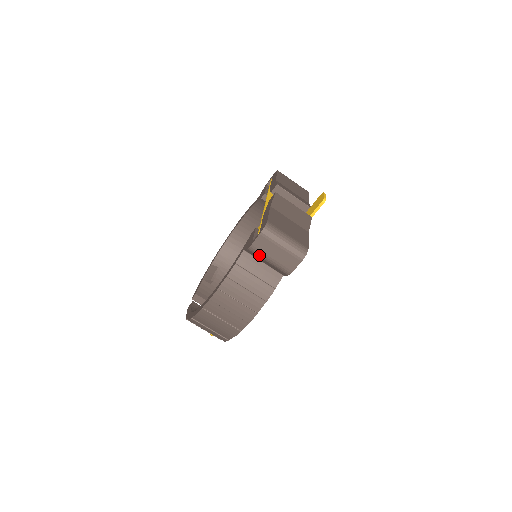
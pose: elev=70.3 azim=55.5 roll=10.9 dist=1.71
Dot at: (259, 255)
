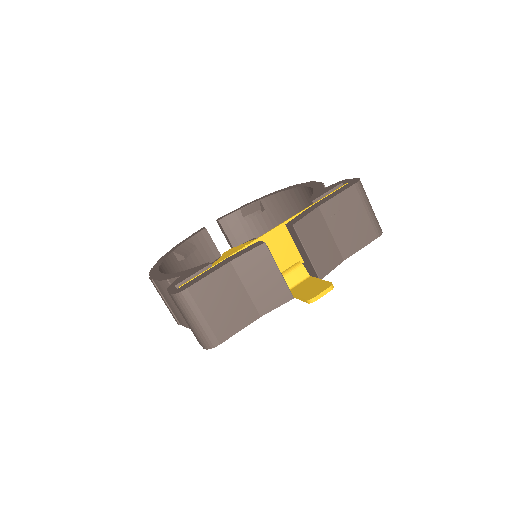
Dot at: occluded
